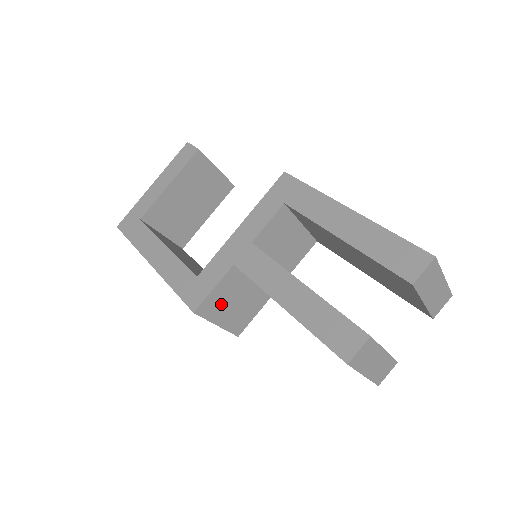
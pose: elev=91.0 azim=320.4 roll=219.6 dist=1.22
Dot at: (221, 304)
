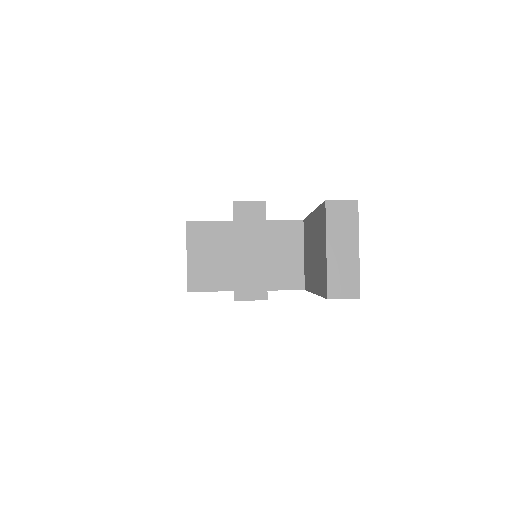
Dot at: (205, 242)
